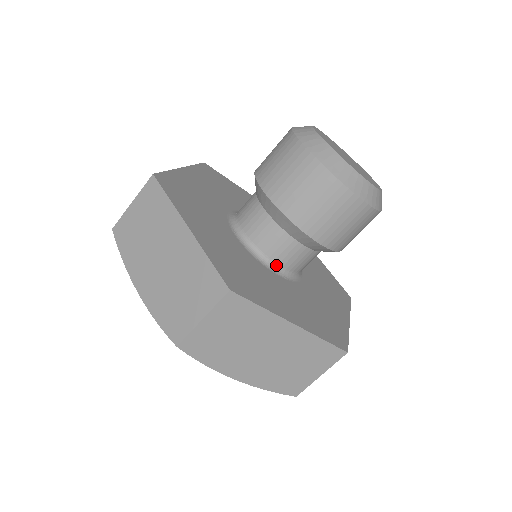
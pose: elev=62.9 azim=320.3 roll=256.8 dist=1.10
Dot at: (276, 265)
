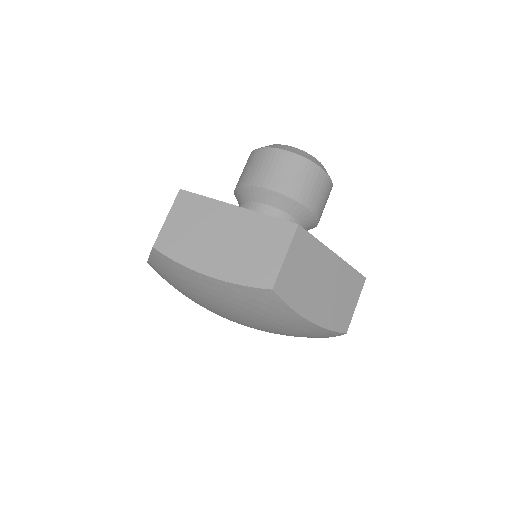
Dot at: occluded
